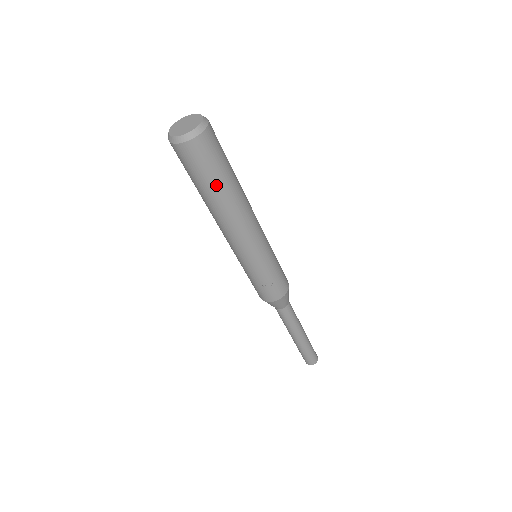
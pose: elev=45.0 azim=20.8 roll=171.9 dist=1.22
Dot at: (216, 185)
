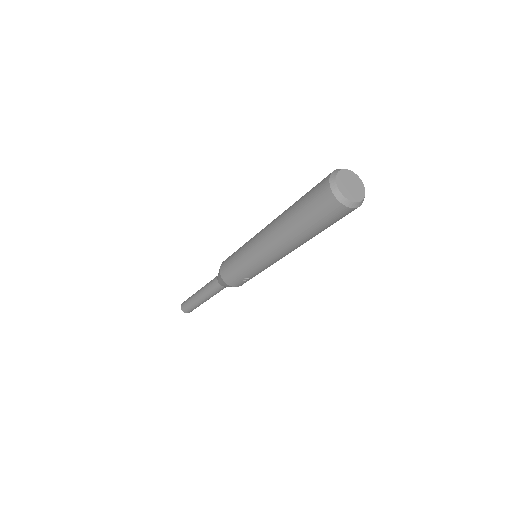
Dot at: (318, 231)
